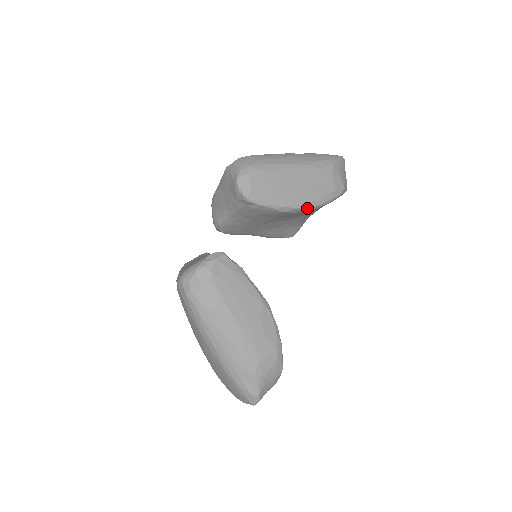
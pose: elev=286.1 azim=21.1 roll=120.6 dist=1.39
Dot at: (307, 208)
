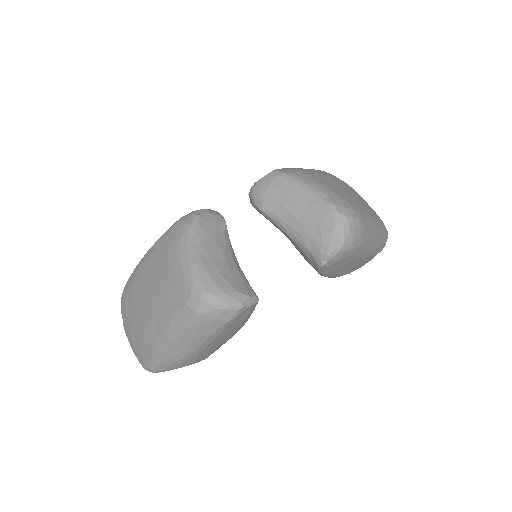
Dot at: occluded
